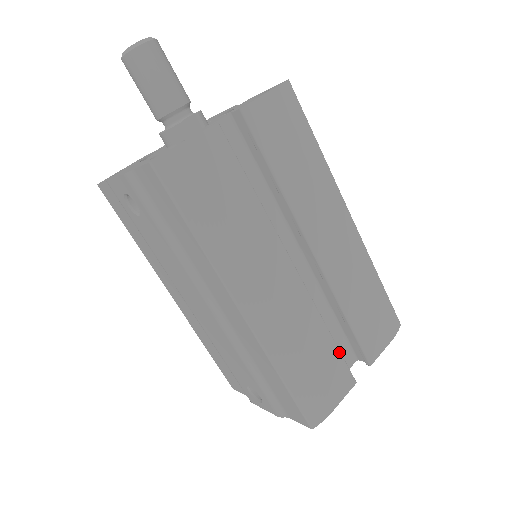
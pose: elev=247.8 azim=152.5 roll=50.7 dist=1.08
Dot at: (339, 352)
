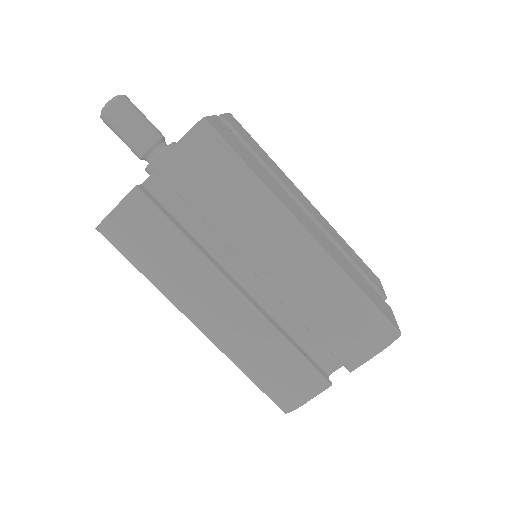
Dot at: (304, 359)
